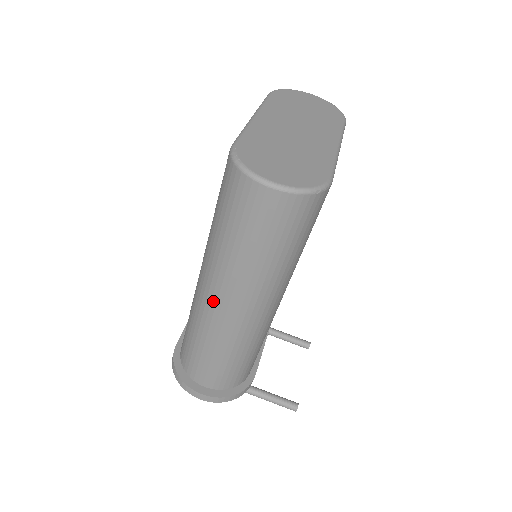
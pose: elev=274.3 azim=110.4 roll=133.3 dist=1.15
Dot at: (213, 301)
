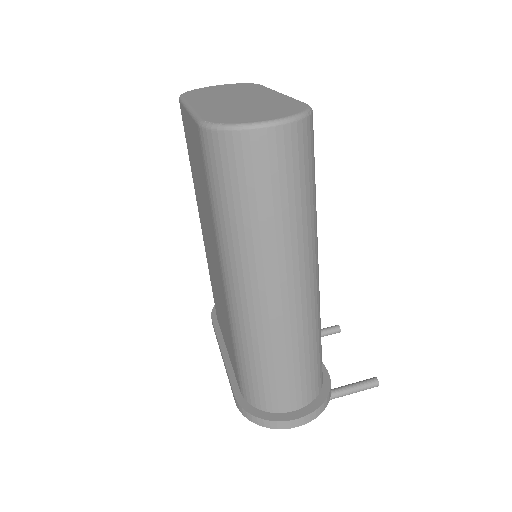
Dot at: (262, 301)
